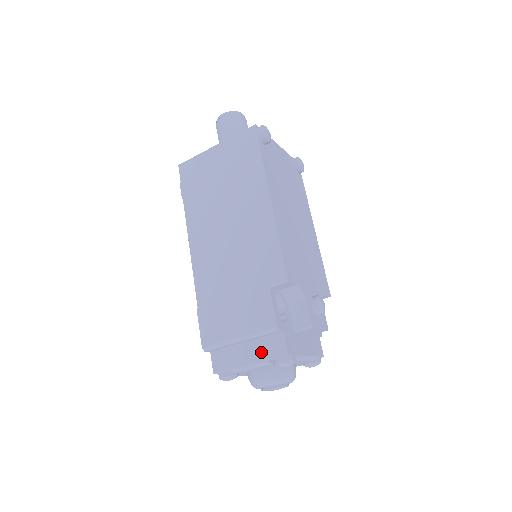
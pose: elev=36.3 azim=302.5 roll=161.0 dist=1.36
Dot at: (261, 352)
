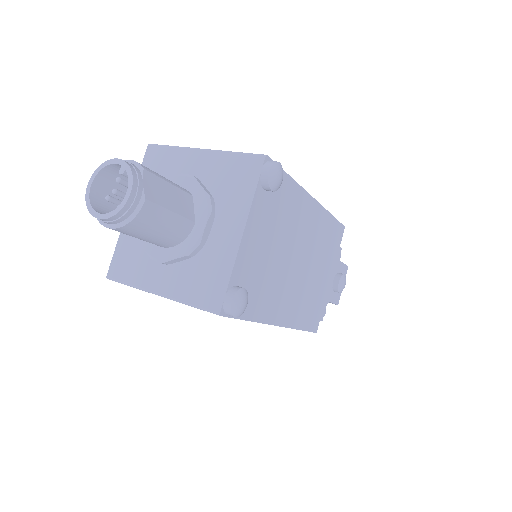
Dot at: occluded
